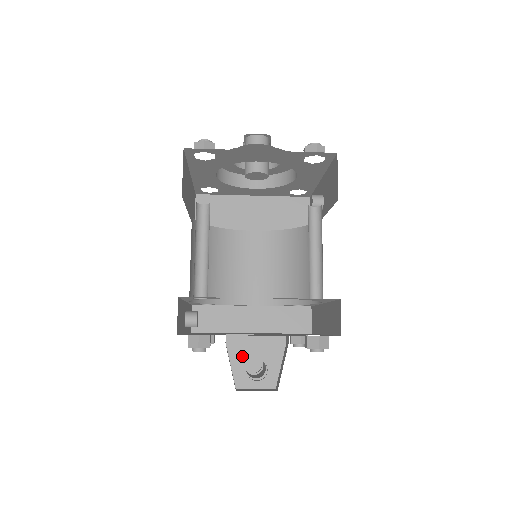
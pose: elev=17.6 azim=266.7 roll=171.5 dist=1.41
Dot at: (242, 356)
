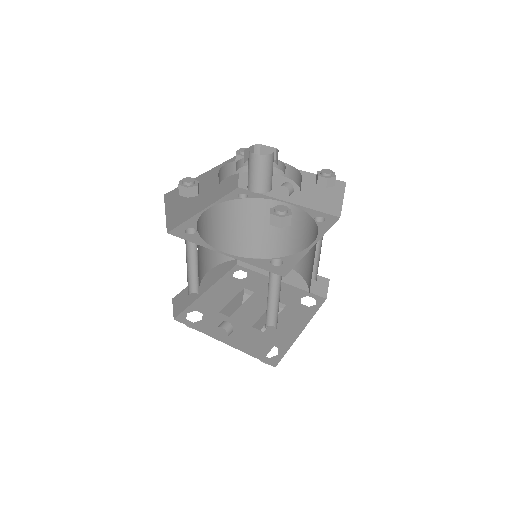
Dot at: occluded
